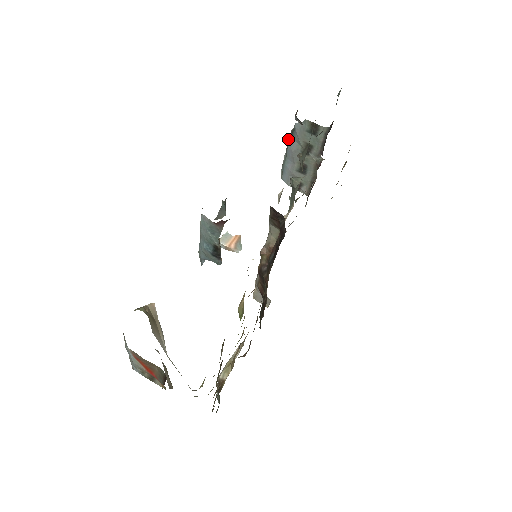
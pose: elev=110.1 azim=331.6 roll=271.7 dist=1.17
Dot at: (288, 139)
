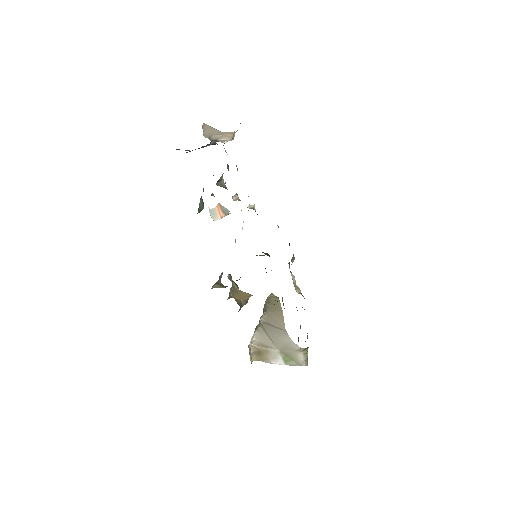
Dot at: occluded
